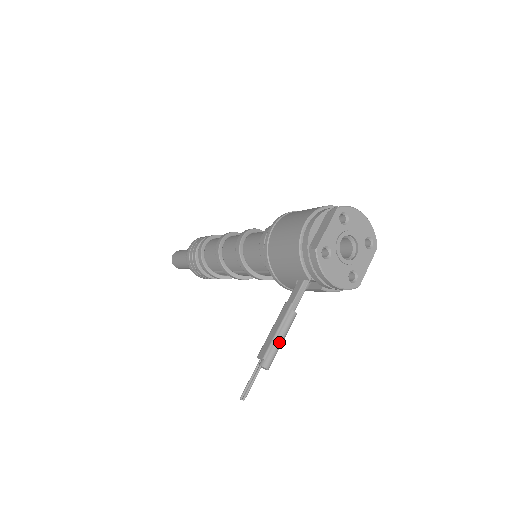
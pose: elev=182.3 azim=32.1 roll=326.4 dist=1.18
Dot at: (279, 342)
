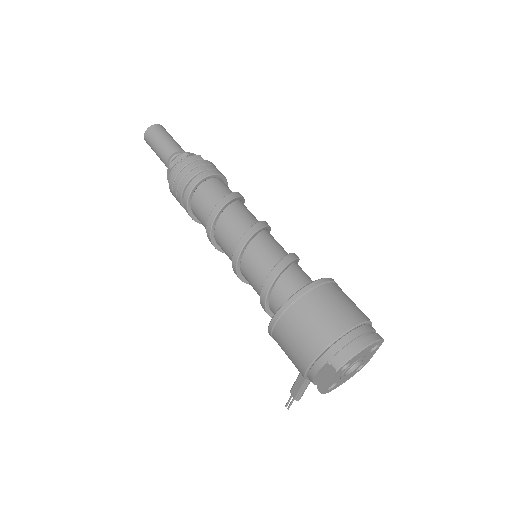
Dot at: (304, 391)
